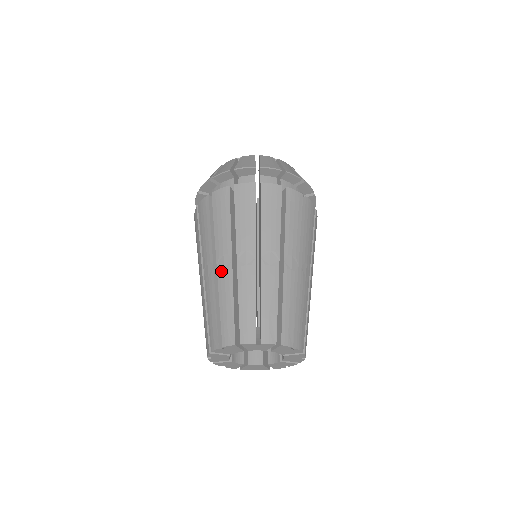
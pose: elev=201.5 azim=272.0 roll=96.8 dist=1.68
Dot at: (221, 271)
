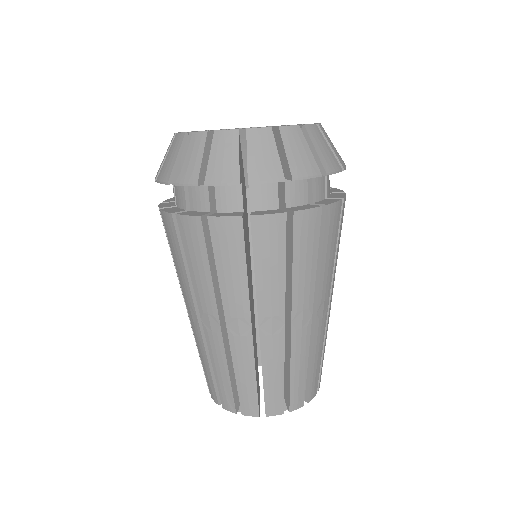
Dot at: (235, 337)
